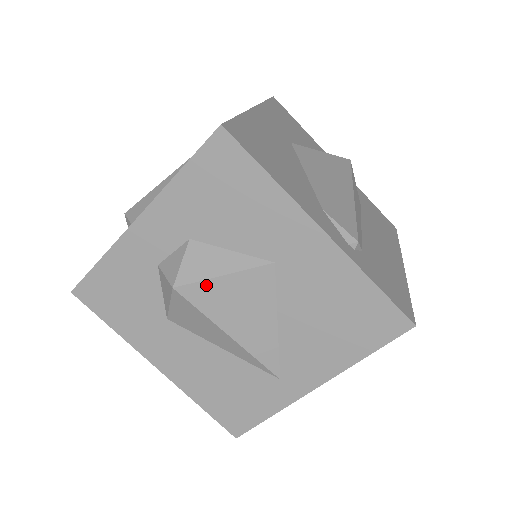
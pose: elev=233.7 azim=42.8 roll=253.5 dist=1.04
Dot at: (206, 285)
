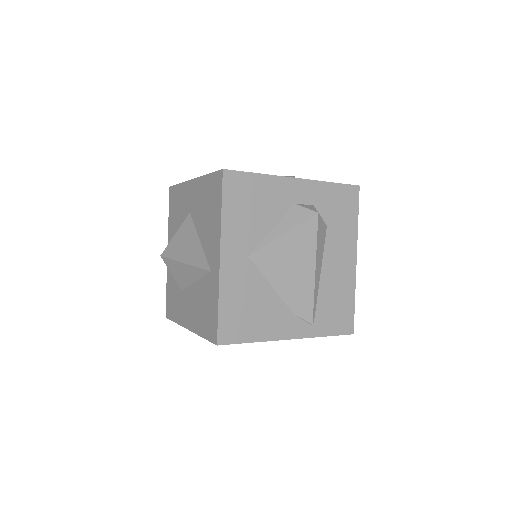
Dot at: (170, 245)
